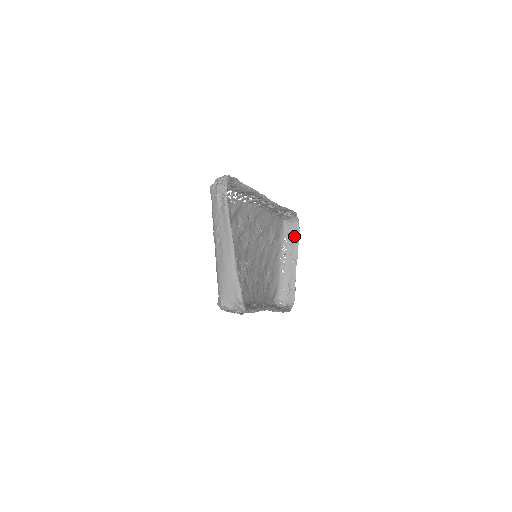
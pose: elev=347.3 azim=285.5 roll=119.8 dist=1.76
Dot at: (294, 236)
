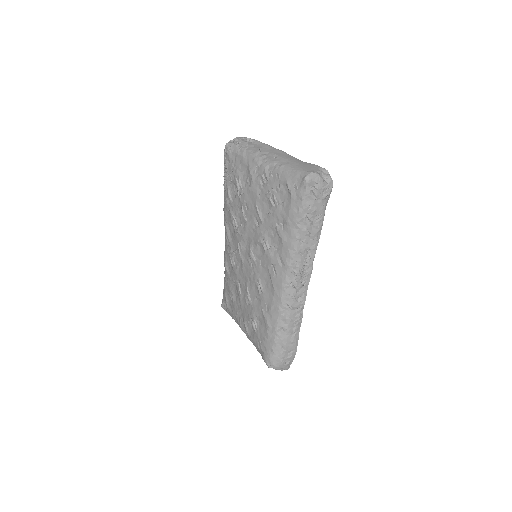
Dot at: occluded
